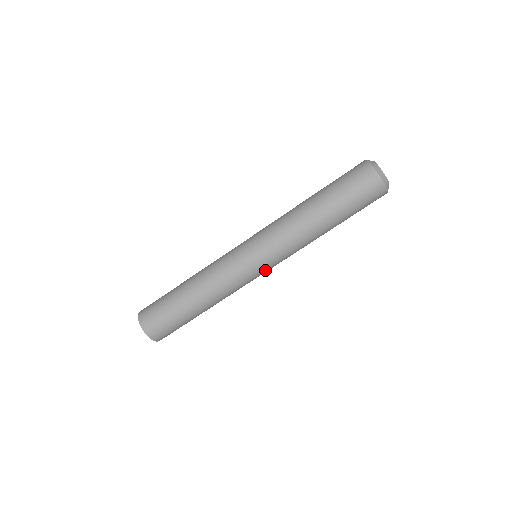
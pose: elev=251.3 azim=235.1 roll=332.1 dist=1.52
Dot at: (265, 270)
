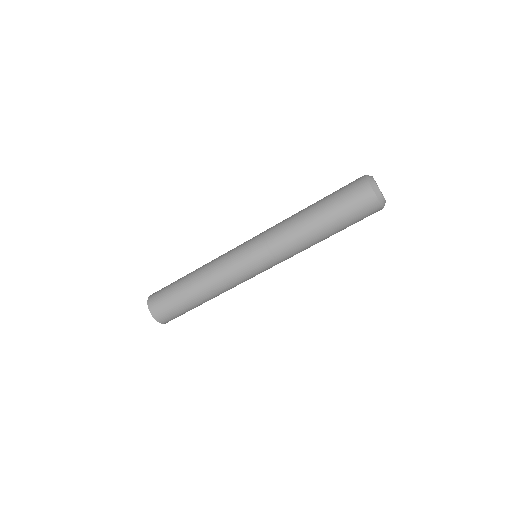
Dot at: occluded
